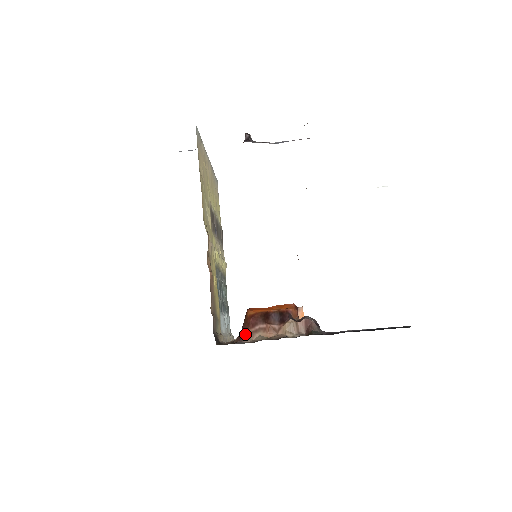
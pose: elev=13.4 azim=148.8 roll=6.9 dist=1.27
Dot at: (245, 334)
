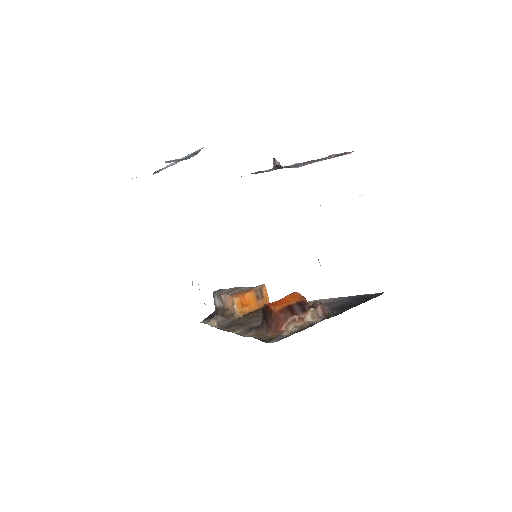
Dot at: (281, 328)
